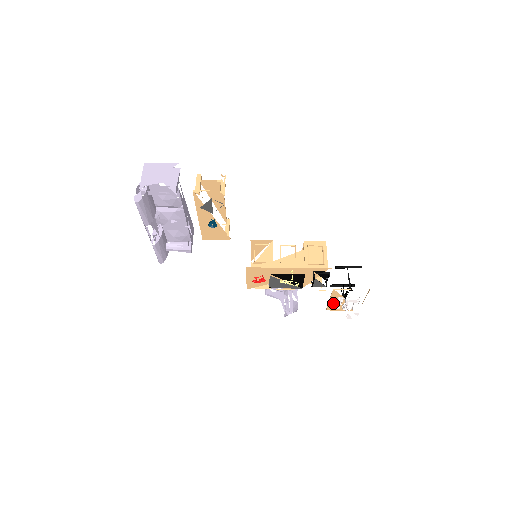
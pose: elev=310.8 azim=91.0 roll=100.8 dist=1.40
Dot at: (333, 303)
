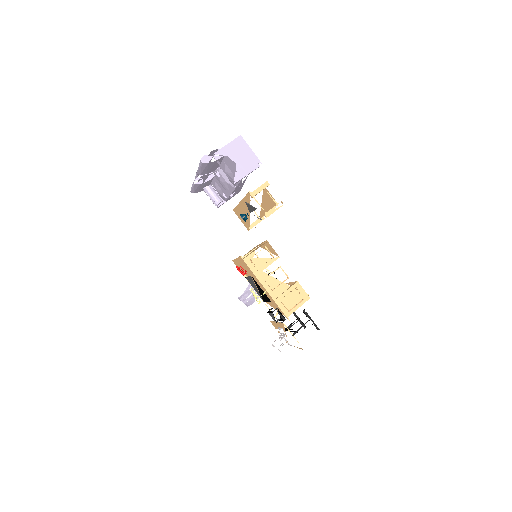
Dot at: (277, 325)
